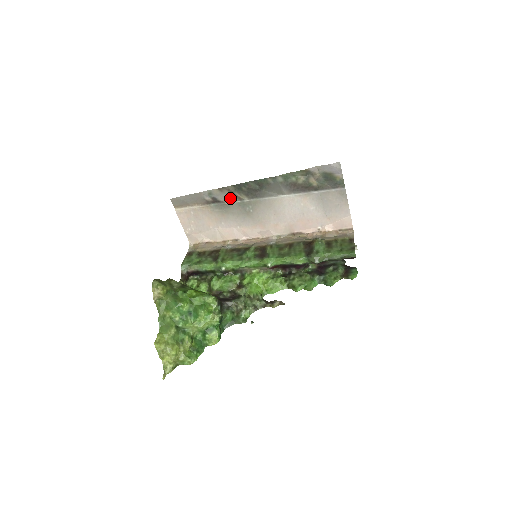
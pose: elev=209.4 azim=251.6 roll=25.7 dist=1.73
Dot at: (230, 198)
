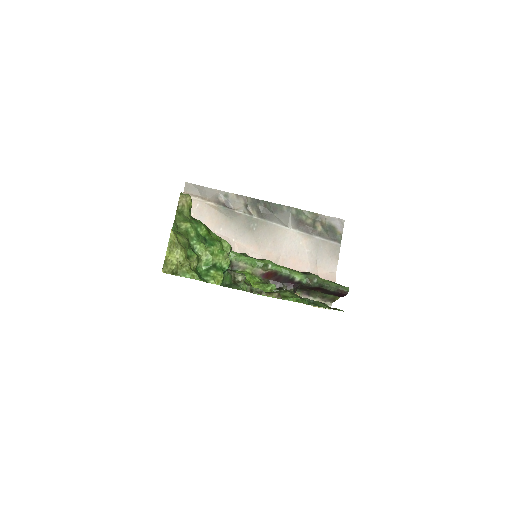
Dot at: (242, 208)
